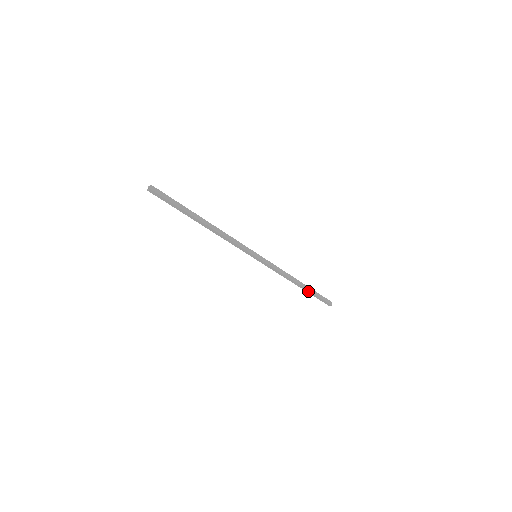
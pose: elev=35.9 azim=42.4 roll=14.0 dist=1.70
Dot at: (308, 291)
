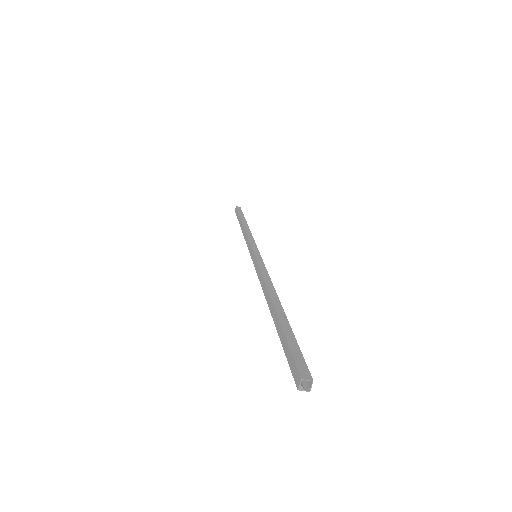
Dot at: occluded
